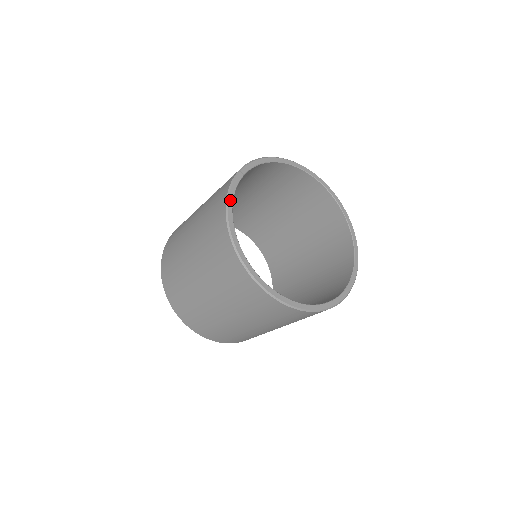
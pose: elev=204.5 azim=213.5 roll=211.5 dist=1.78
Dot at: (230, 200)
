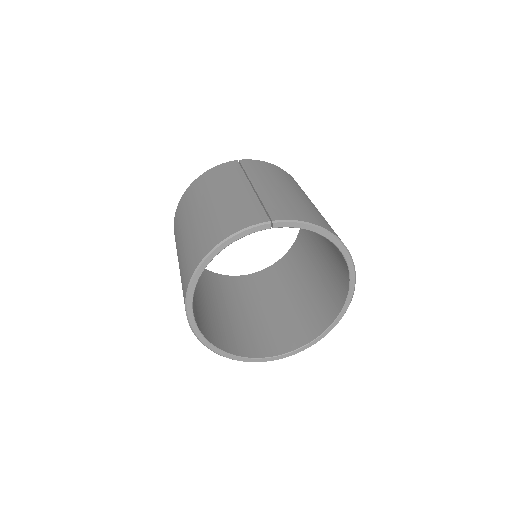
Dot at: (231, 240)
